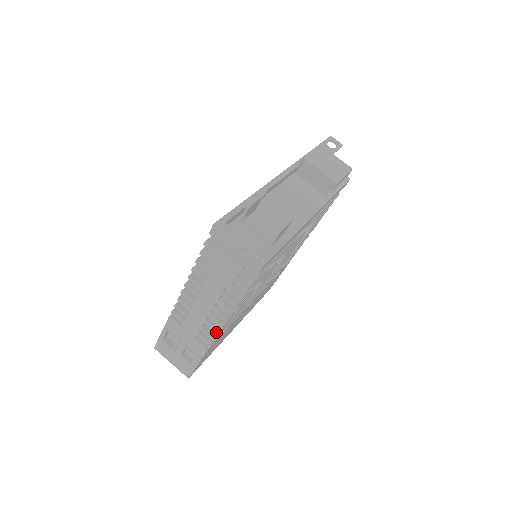
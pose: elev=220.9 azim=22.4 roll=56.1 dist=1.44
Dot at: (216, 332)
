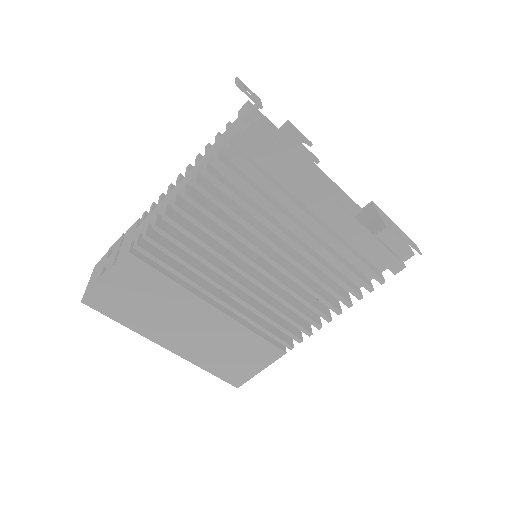
Dot at: (154, 225)
